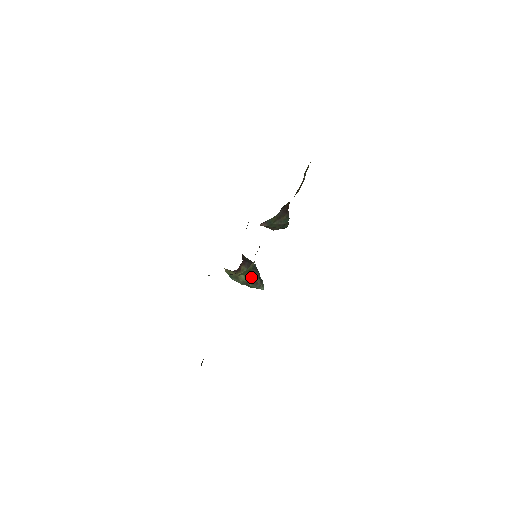
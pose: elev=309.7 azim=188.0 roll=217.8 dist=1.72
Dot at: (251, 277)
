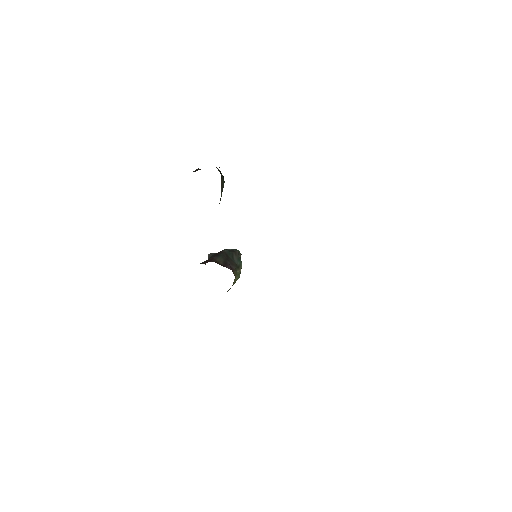
Dot at: (241, 267)
